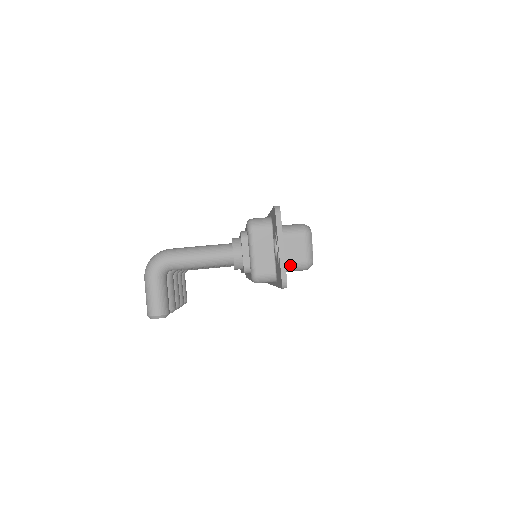
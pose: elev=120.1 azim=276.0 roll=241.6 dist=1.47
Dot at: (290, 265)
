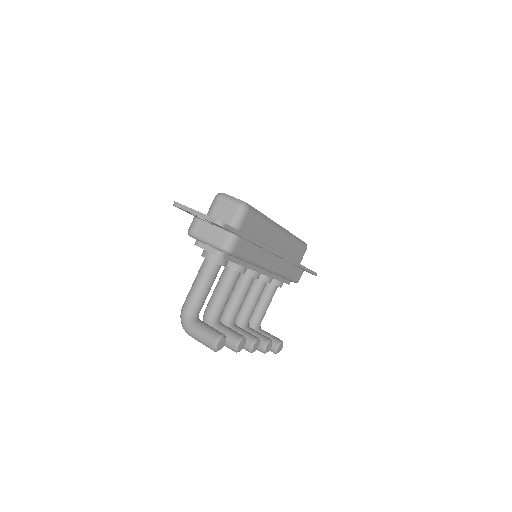
Dot at: (234, 220)
